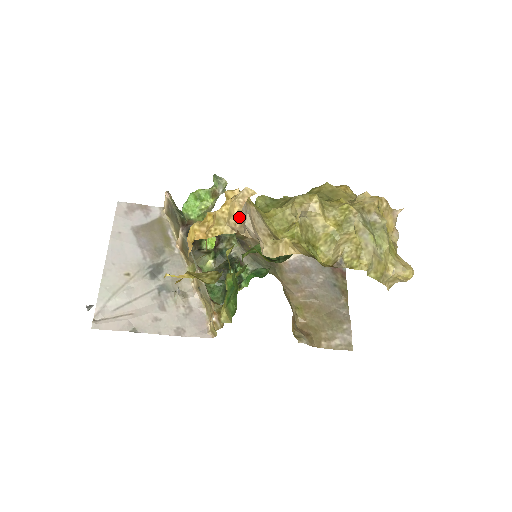
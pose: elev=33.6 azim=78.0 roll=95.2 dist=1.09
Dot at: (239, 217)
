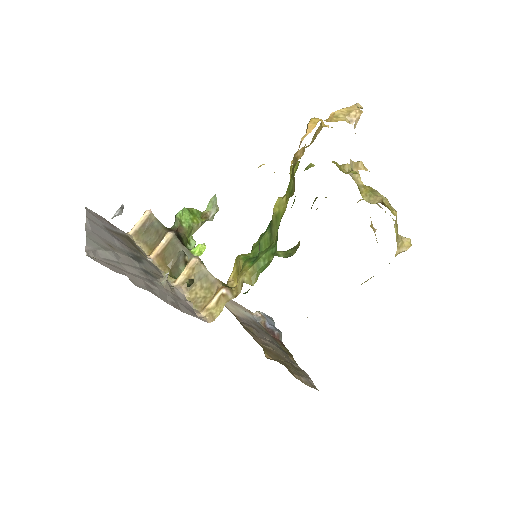
Dot at: (360, 110)
